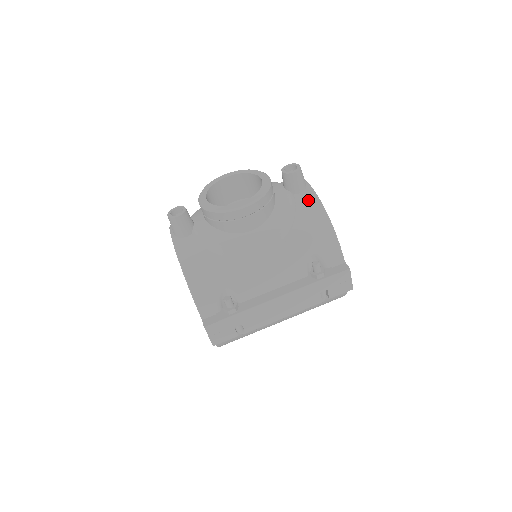
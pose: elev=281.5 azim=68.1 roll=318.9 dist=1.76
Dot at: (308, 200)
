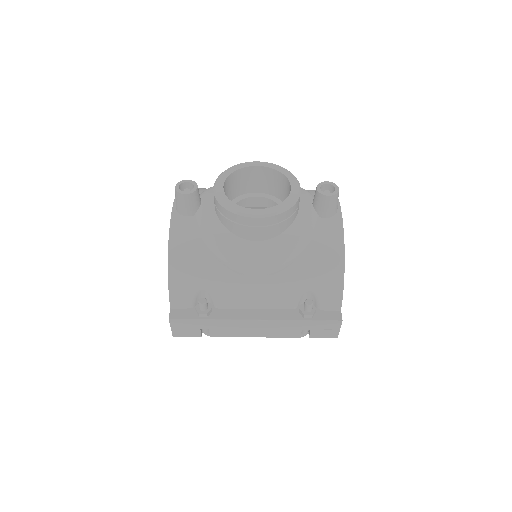
Dot at: (331, 230)
